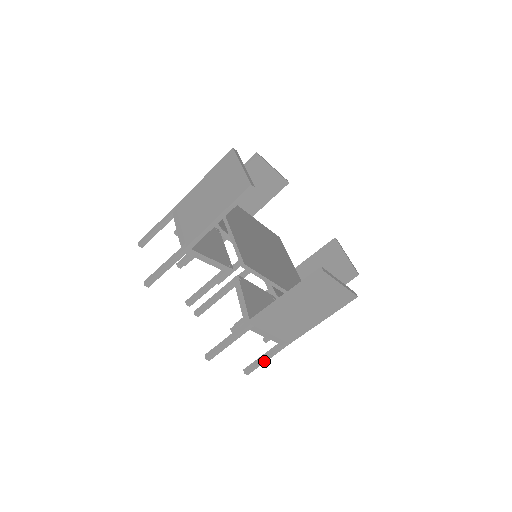
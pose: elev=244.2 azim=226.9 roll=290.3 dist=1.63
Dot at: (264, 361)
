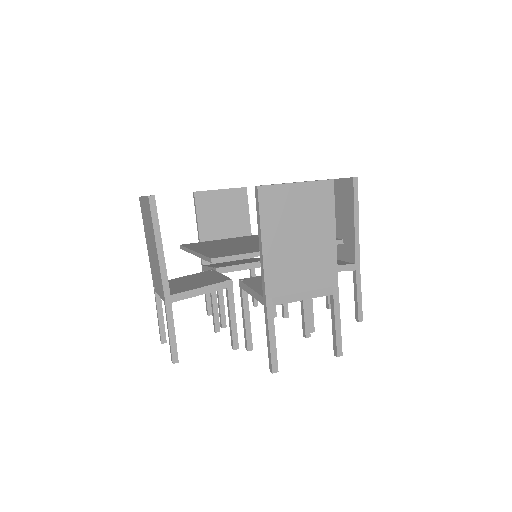
Dot at: (338, 326)
